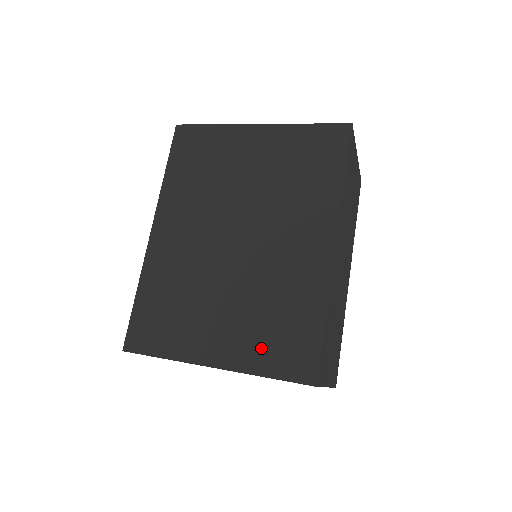
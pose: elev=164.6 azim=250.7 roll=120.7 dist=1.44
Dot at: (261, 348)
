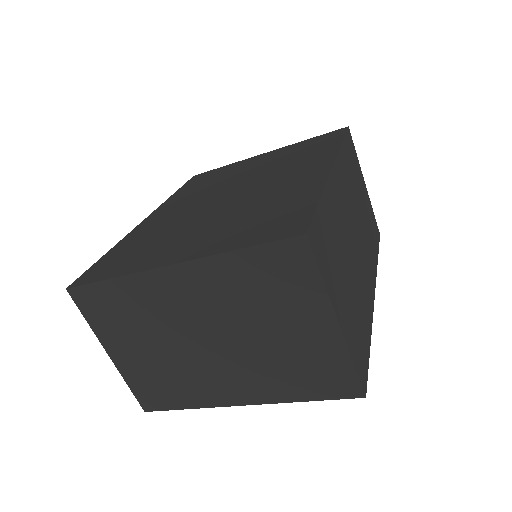
Dot at: (237, 235)
